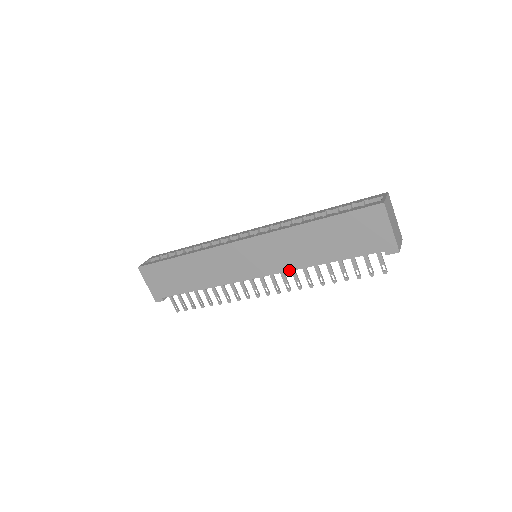
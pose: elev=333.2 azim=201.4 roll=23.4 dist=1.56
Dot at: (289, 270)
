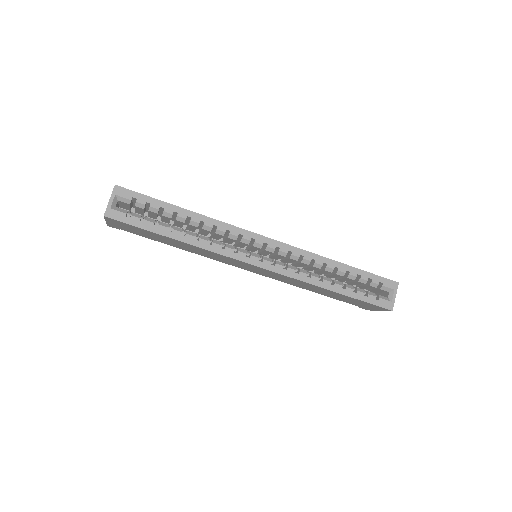
Dot at: (281, 281)
